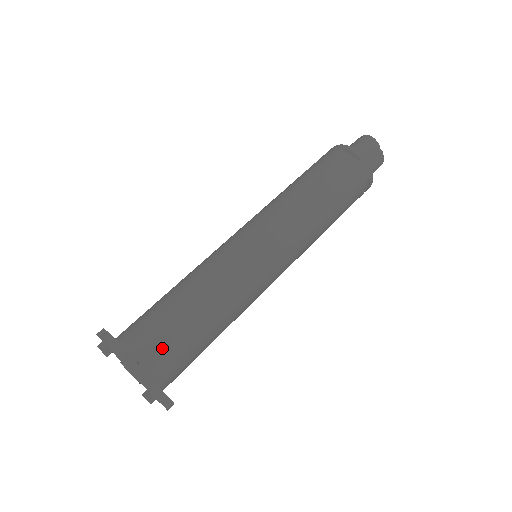
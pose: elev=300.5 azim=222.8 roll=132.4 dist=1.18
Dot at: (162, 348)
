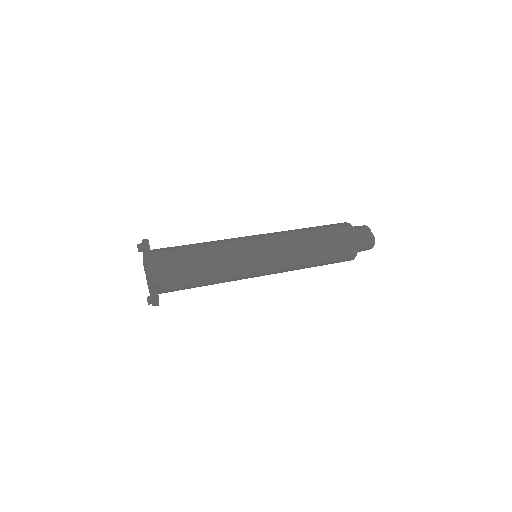
Dot at: (168, 251)
